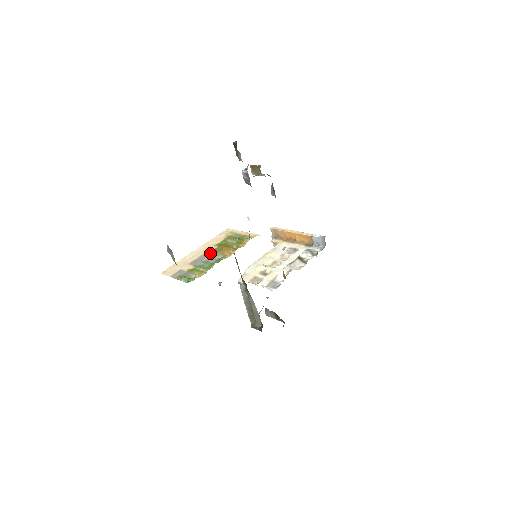
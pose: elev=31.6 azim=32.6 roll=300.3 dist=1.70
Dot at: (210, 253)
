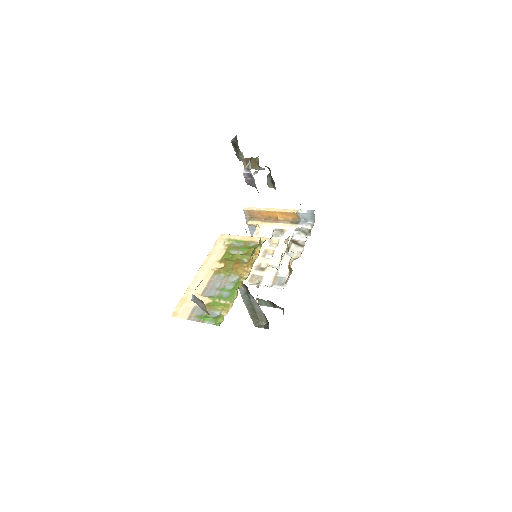
Dot at: (219, 275)
